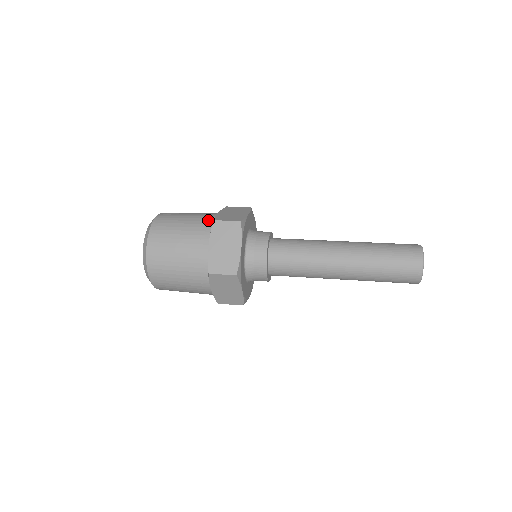
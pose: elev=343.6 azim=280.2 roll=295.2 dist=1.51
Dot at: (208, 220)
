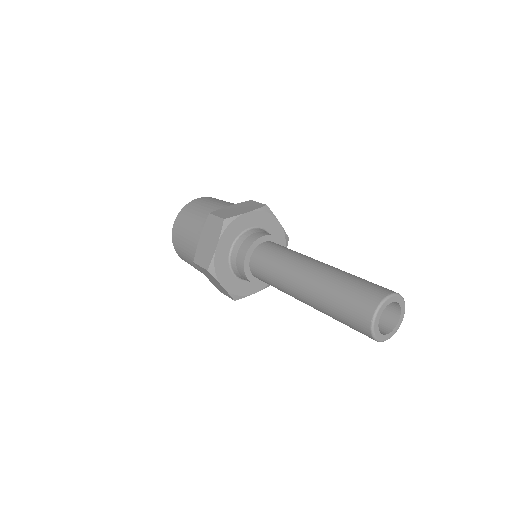
Dot at: occluded
